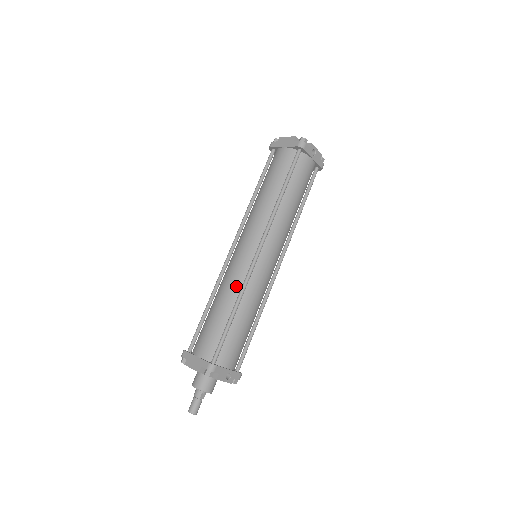
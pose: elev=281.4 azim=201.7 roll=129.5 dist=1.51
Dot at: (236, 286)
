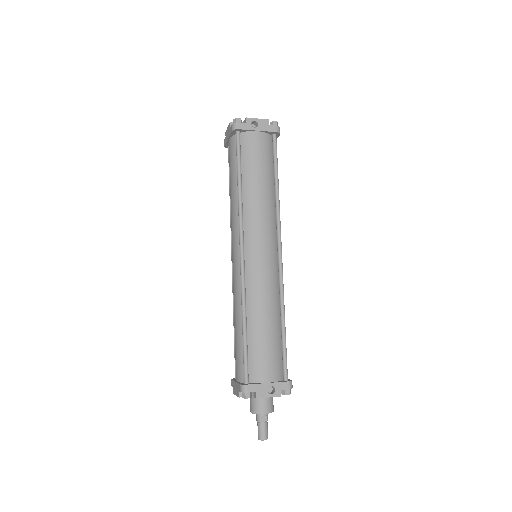
Dot at: (239, 297)
